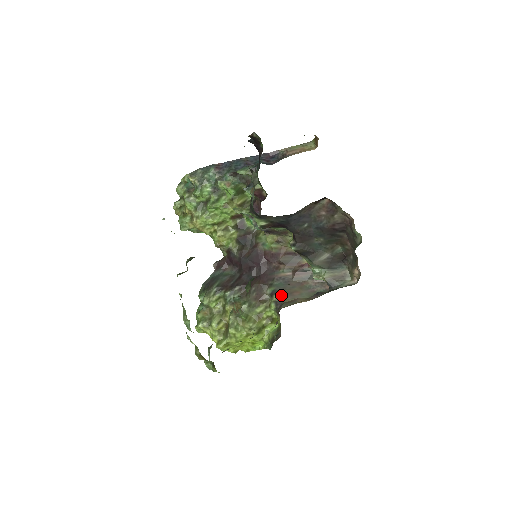
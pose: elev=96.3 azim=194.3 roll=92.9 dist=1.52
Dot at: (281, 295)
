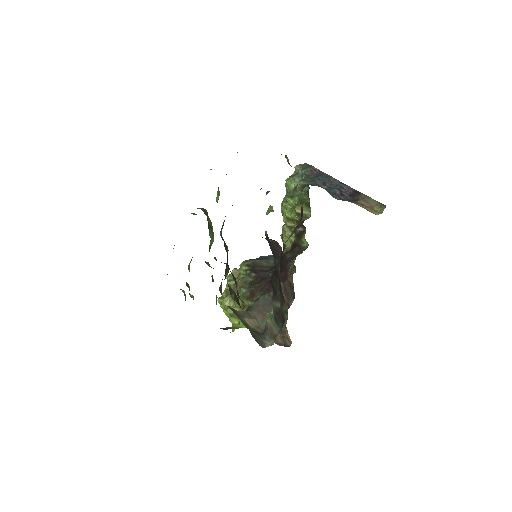
Dot at: (255, 306)
